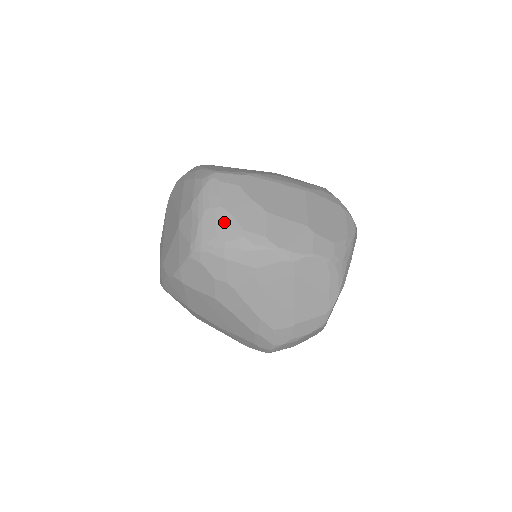
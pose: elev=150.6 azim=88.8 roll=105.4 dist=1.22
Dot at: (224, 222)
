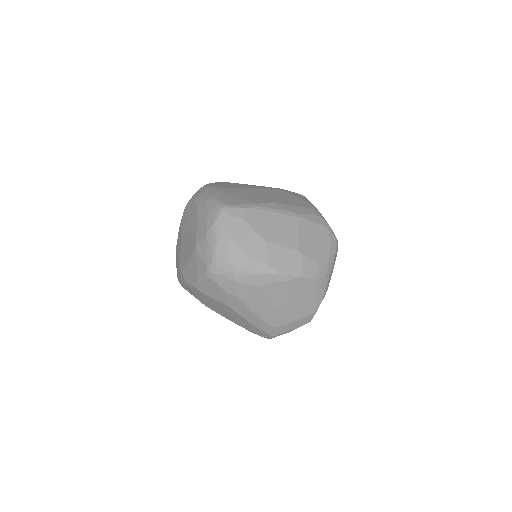
Dot at: (233, 252)
